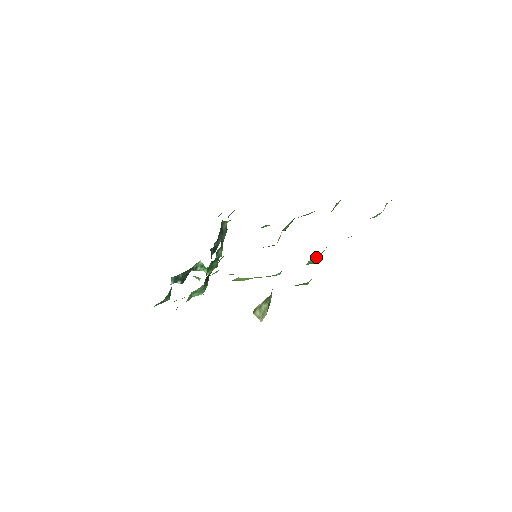
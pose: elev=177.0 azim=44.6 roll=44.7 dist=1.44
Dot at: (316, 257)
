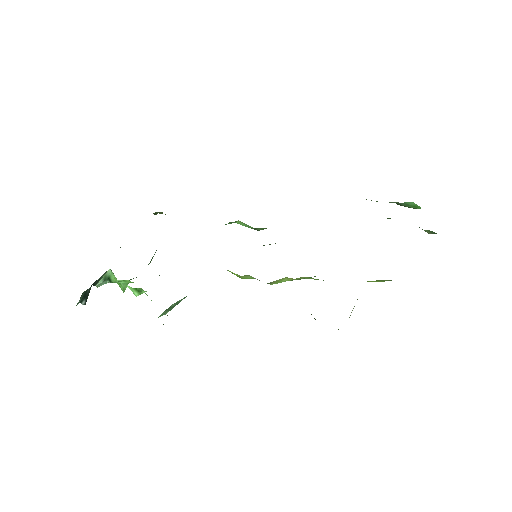
Dot at: occluded
